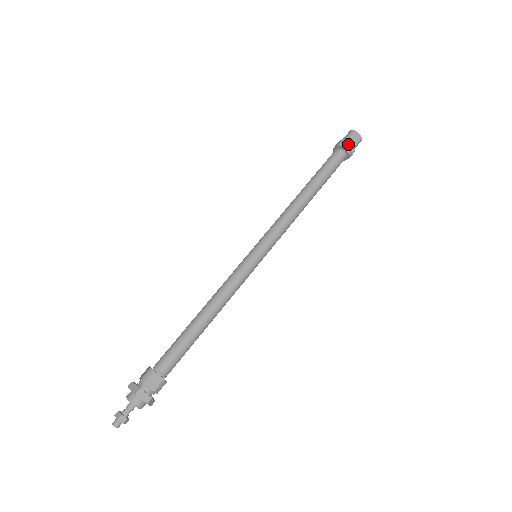
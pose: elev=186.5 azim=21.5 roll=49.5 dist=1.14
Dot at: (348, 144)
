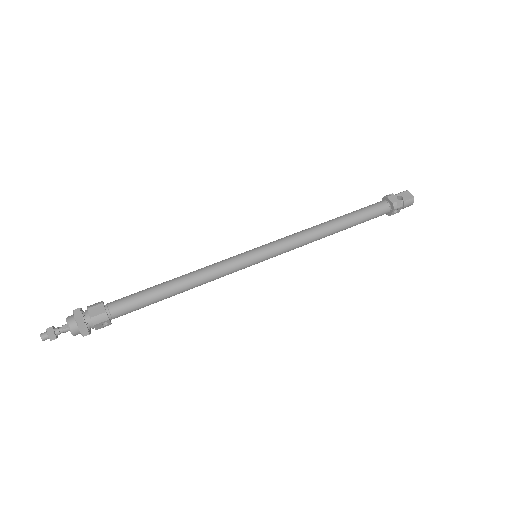
Dot at: (395, 198)
